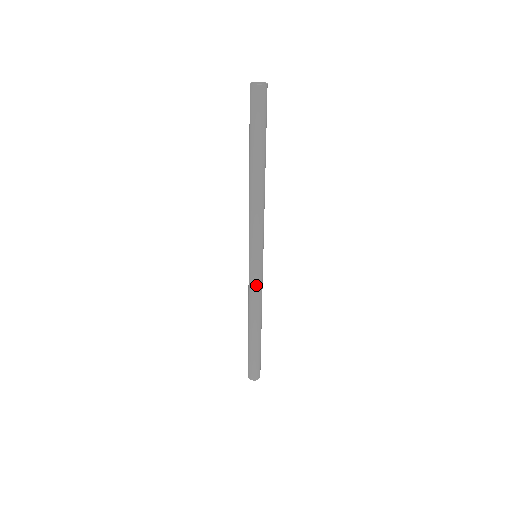
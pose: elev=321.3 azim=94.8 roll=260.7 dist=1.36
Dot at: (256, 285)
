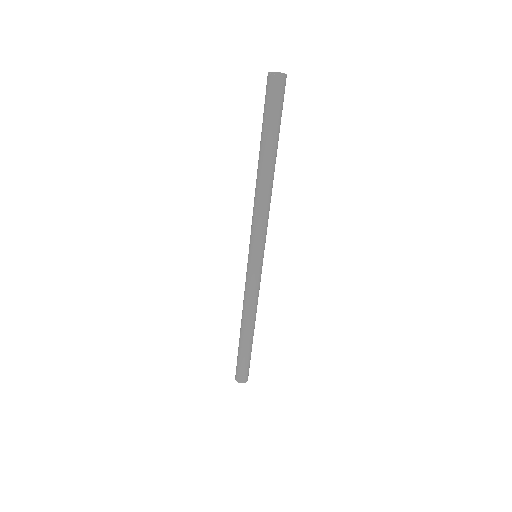
Dot at: (255, 286)
